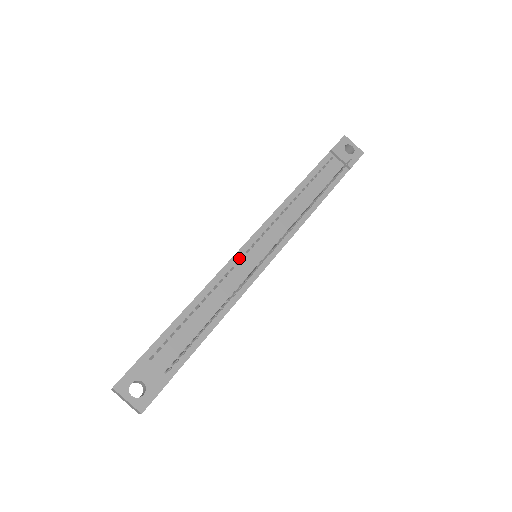
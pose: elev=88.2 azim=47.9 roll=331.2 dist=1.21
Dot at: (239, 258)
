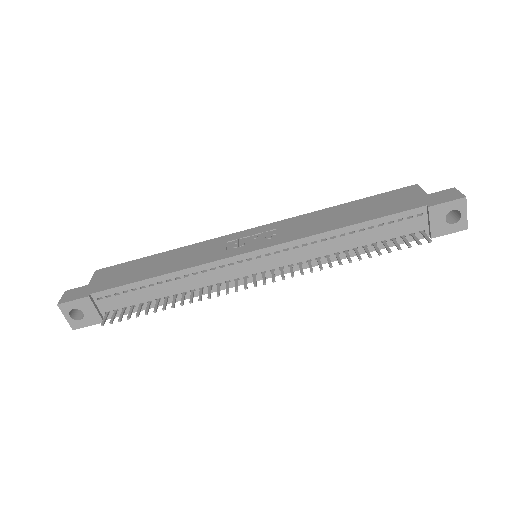
Dot at: (227, 263)
